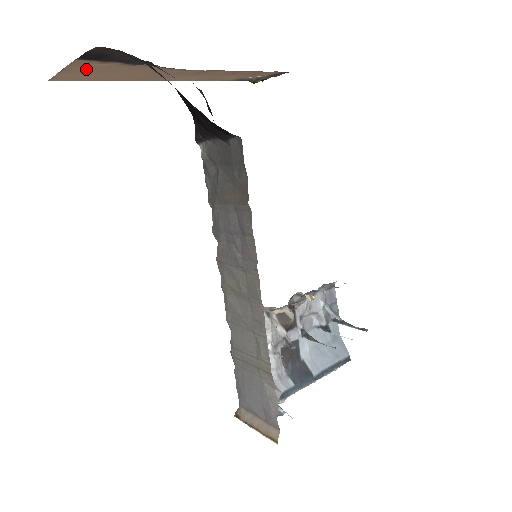
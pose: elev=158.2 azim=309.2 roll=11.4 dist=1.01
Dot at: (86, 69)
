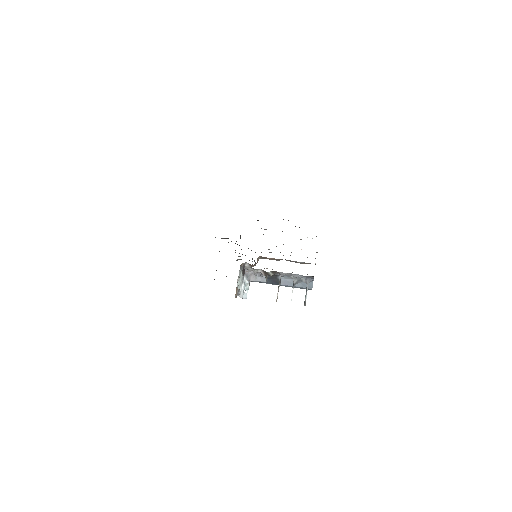
Dot at: occluded
